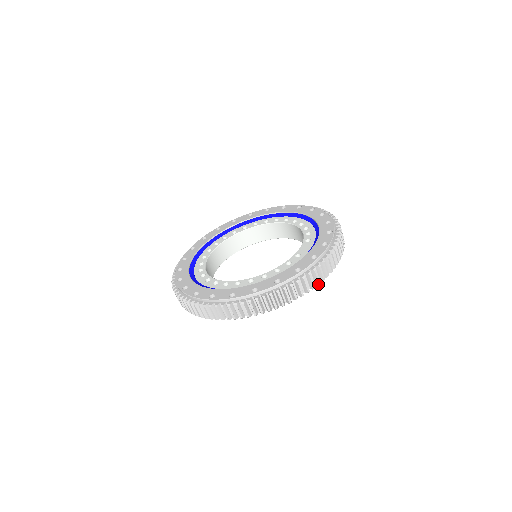
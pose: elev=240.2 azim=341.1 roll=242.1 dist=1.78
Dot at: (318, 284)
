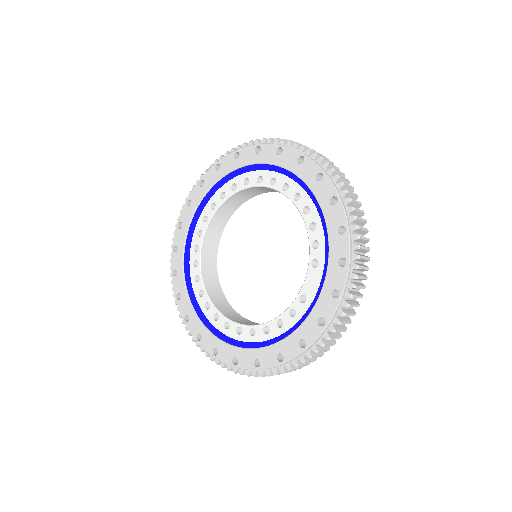
Dot at: occluded
